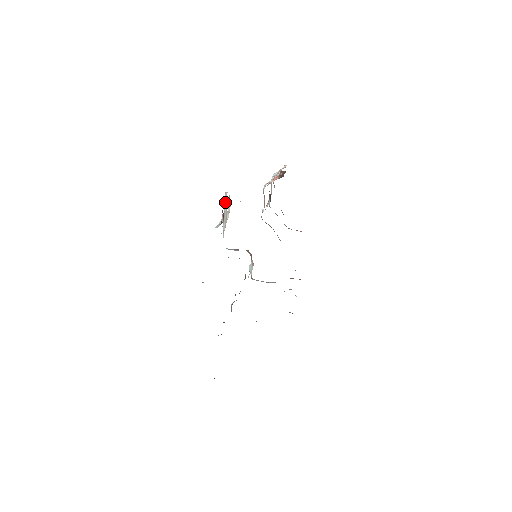
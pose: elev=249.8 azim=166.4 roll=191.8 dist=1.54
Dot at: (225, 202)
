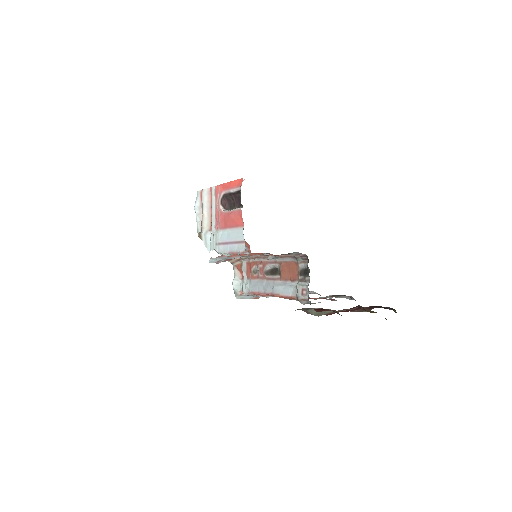
Dot at: (205, 201)
